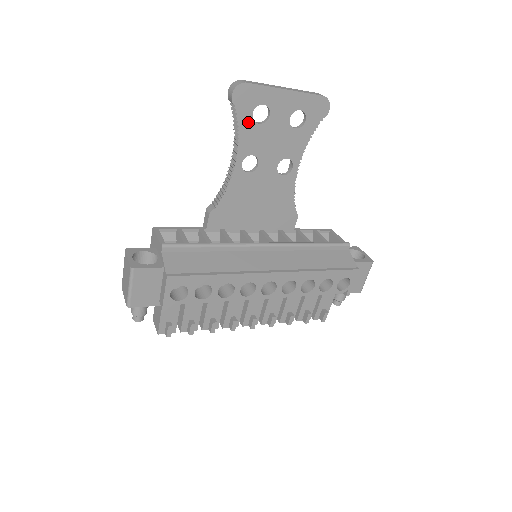
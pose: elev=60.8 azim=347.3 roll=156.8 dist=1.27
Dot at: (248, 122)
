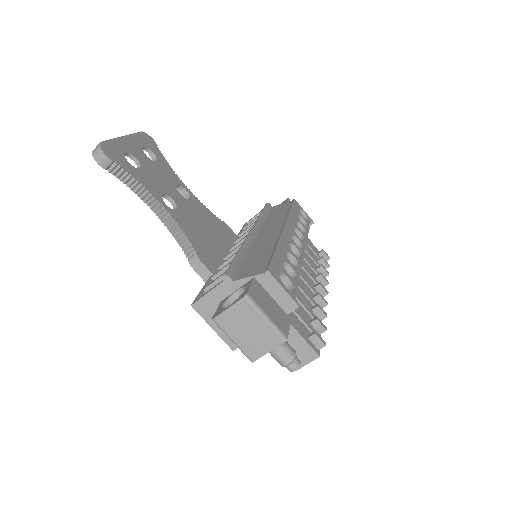
Dot at: (134, 171)
